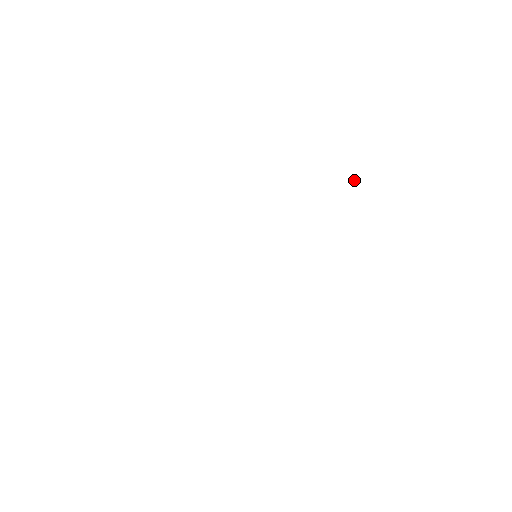
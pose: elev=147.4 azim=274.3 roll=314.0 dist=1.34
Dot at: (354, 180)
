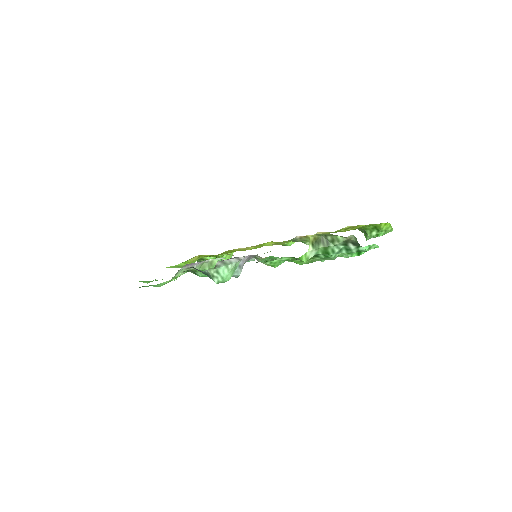
Dot at: (366, 238)
